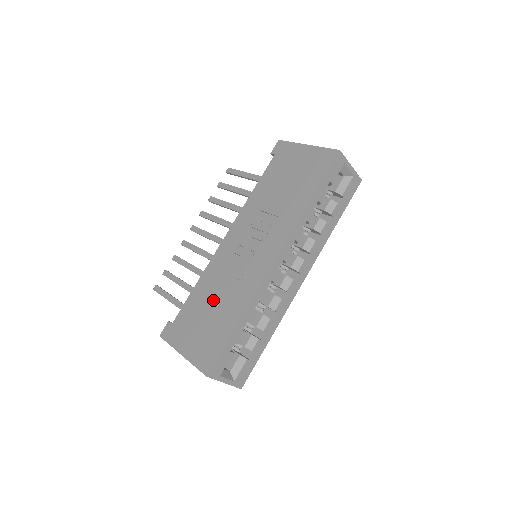
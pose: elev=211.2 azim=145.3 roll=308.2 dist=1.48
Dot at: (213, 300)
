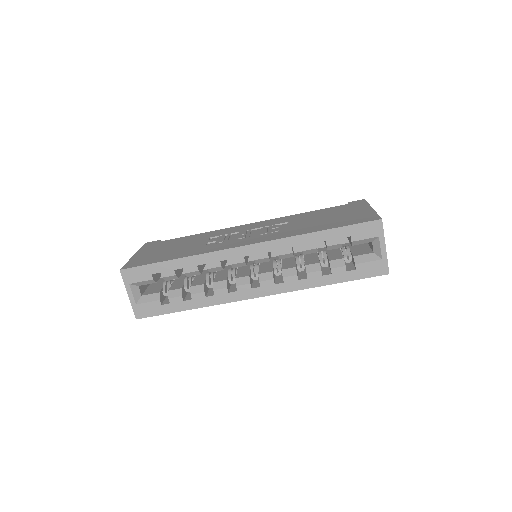
Dot at: (190, 243)
